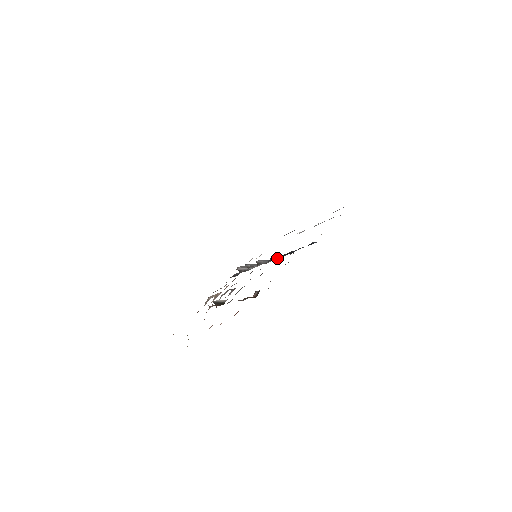
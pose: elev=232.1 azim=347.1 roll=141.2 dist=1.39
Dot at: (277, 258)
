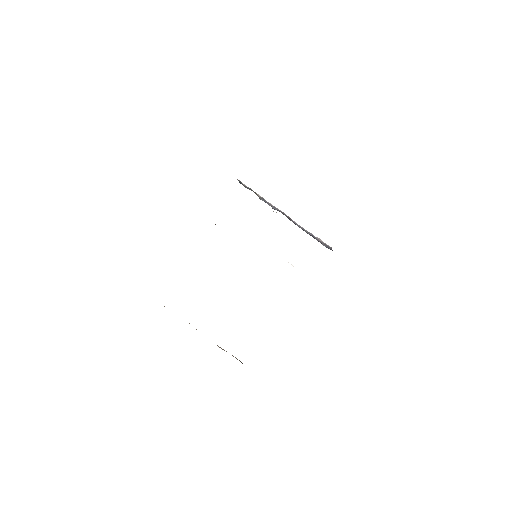
Dot at: occluded
